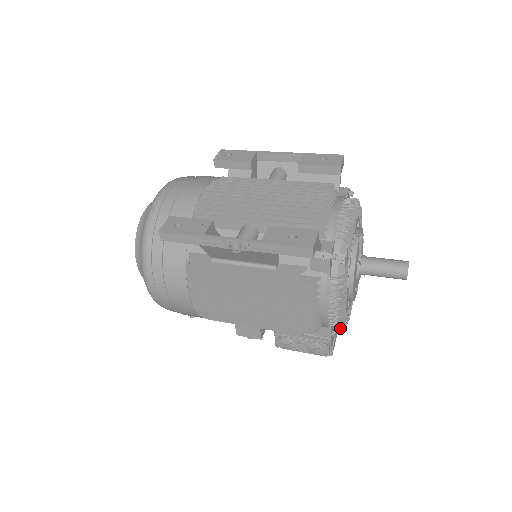
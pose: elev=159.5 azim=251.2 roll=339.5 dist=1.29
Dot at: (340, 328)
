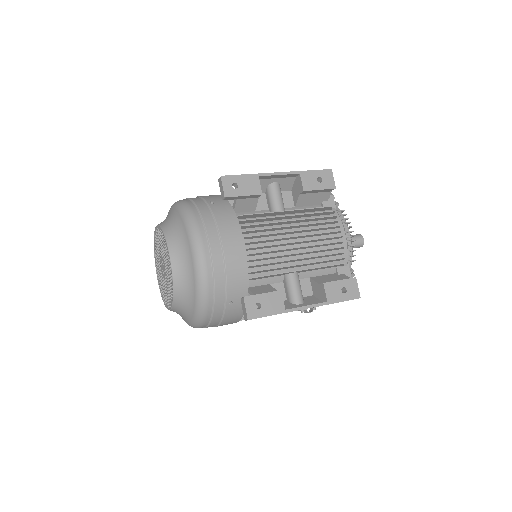
Dot at: occluded
